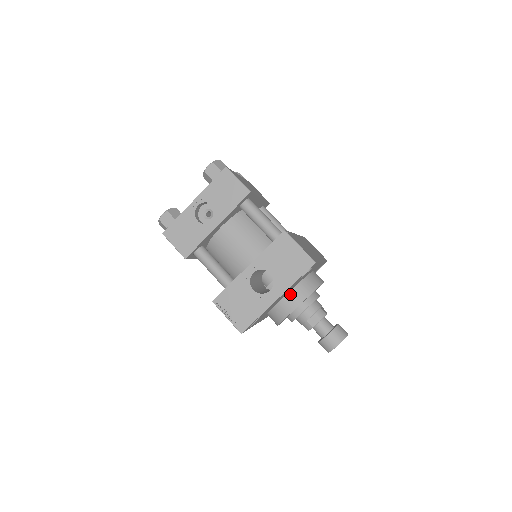
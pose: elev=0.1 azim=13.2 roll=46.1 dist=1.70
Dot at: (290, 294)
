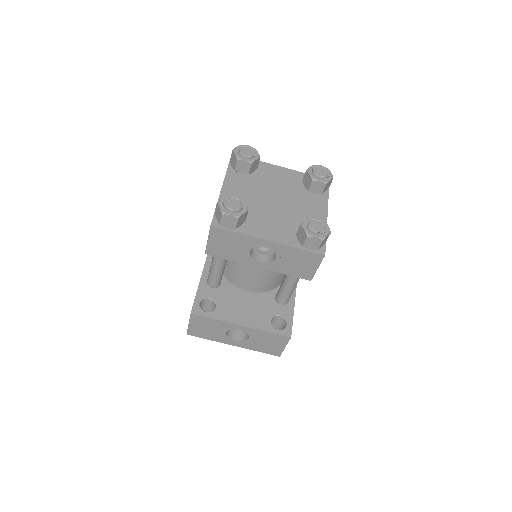
Dot at: occluded
